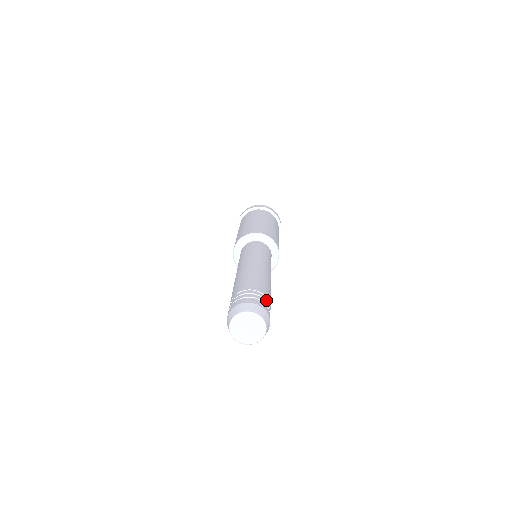
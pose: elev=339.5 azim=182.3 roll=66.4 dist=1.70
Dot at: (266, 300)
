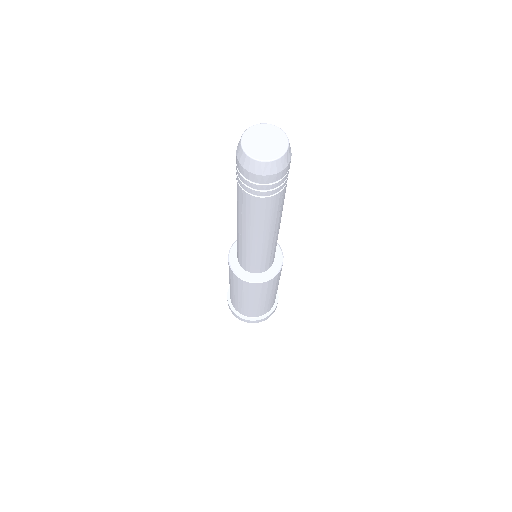
Dot at: occluded
